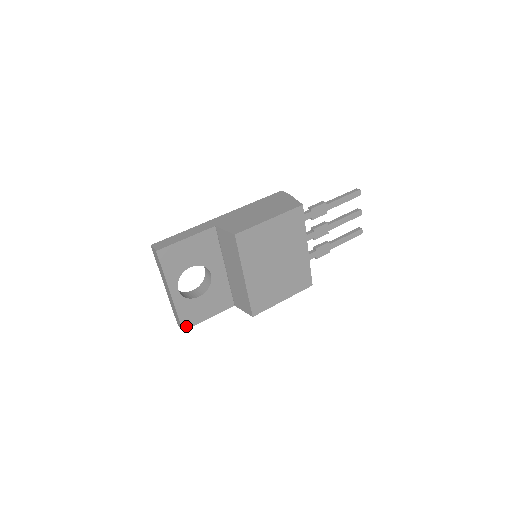
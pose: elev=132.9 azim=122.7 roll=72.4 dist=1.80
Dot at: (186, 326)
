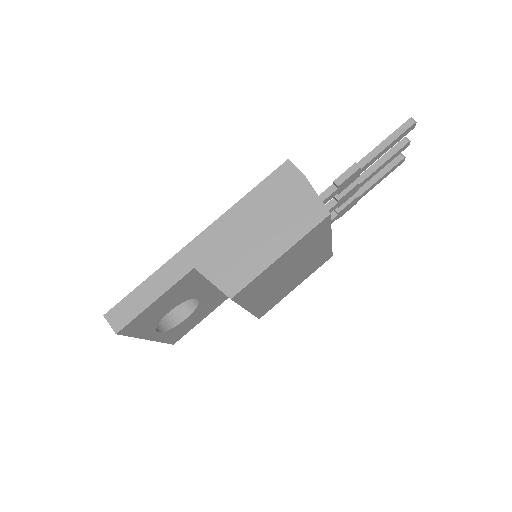
Dot at: (176, 340)
